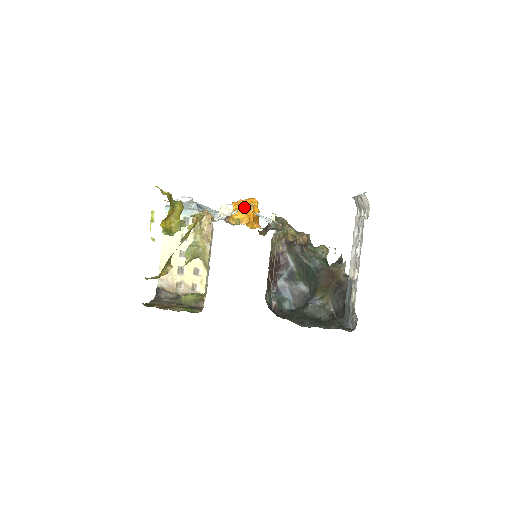
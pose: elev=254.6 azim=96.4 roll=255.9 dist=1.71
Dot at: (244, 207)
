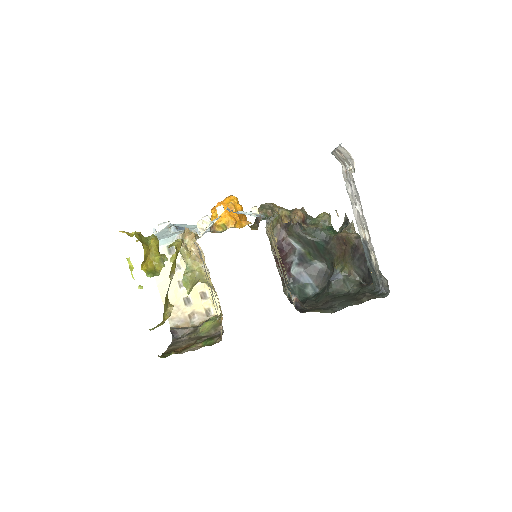
Dot at: (221, 212)
